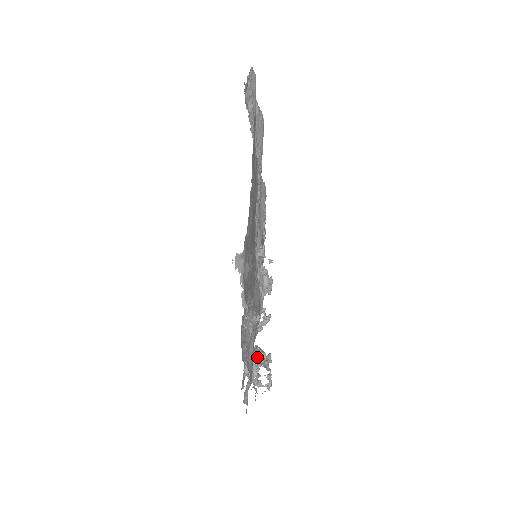
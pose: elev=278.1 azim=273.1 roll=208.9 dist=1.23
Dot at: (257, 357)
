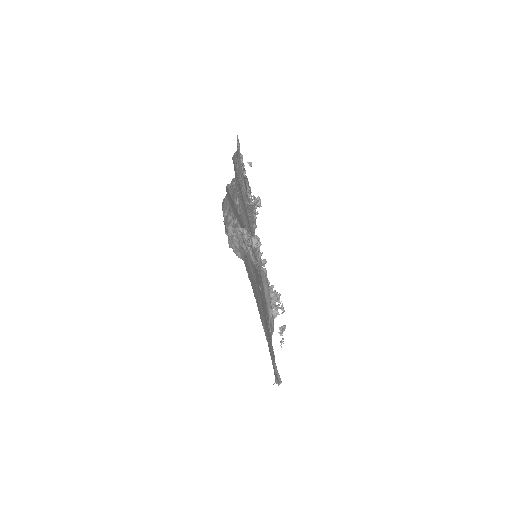
Dot at: (273, 305)
